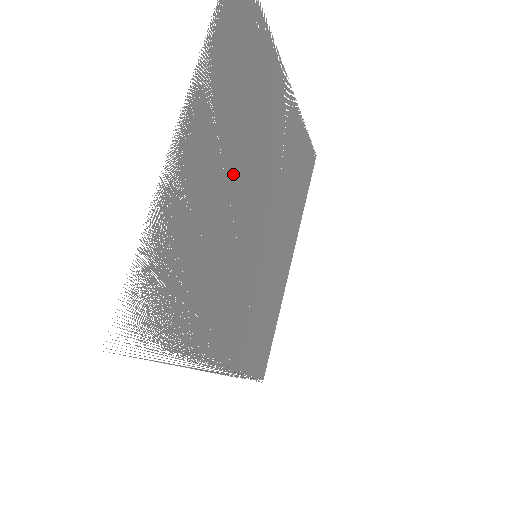
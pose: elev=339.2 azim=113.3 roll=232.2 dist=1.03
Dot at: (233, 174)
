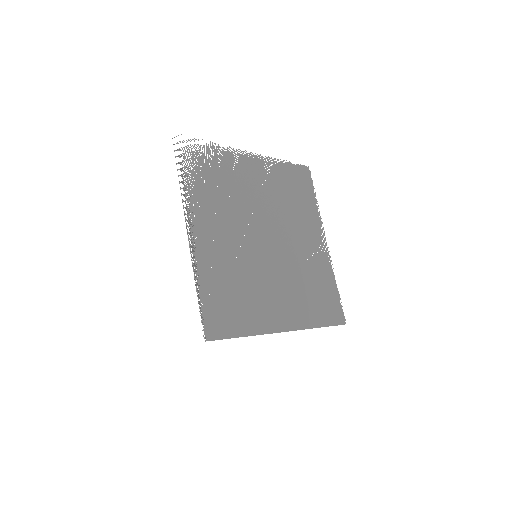
Dot at: (264, 203)
